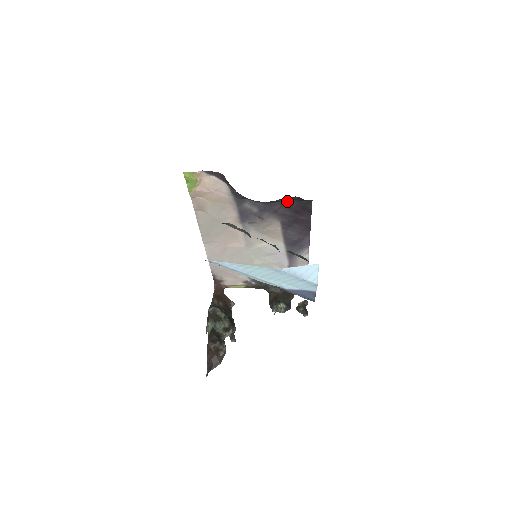
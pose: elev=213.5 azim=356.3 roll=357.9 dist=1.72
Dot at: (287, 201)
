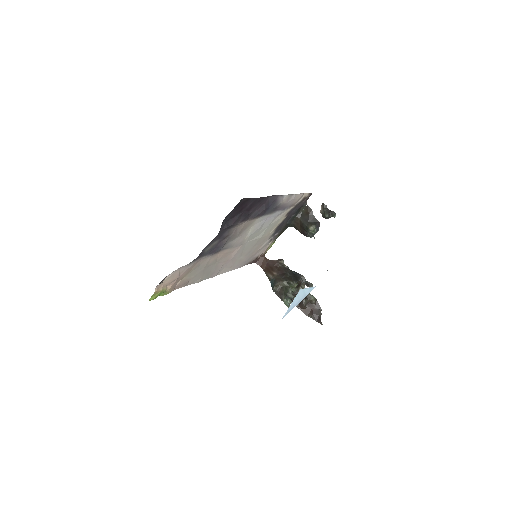
Dot at: (225, 219)
